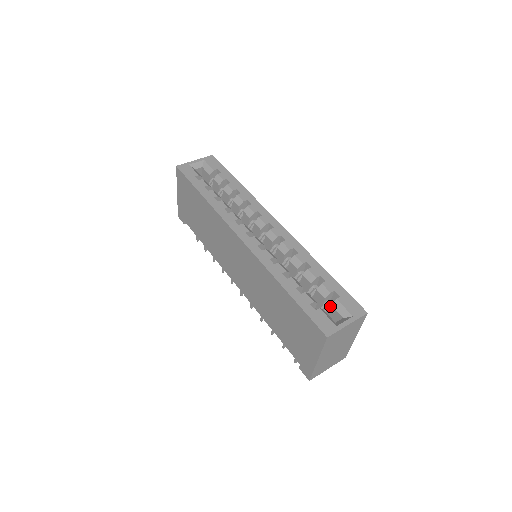
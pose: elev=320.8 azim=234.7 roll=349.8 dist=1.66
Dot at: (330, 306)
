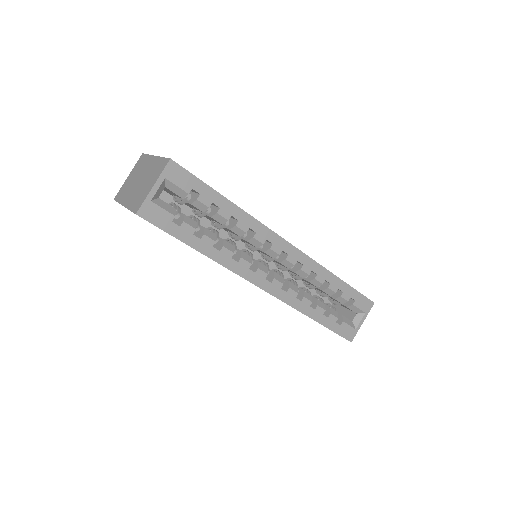
Dot at: occluded
